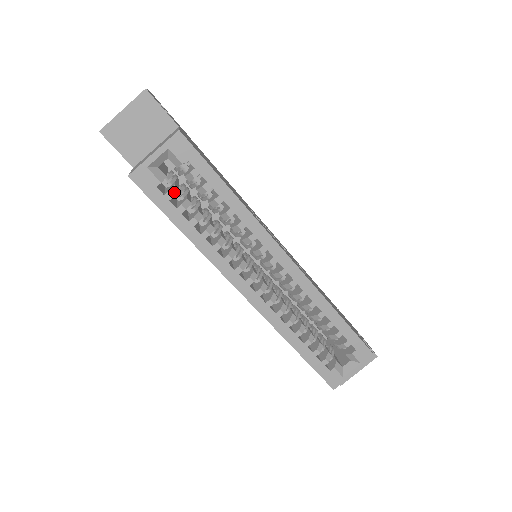
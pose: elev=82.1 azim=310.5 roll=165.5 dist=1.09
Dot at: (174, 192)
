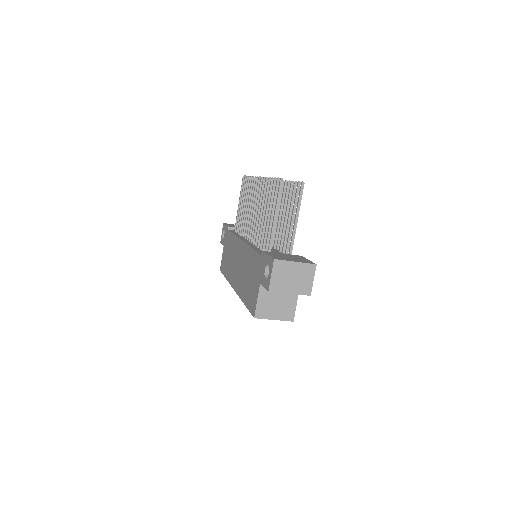
Dot at: occluded
